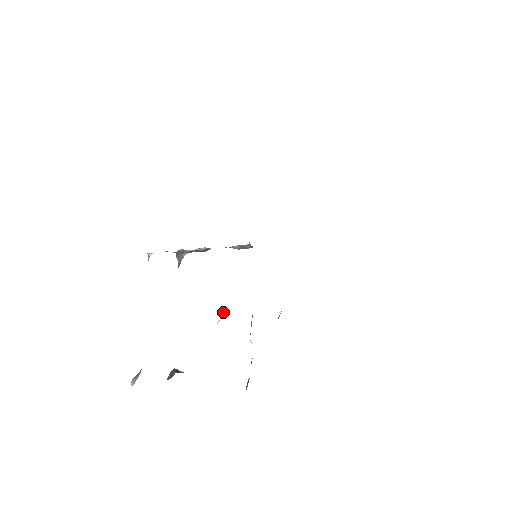
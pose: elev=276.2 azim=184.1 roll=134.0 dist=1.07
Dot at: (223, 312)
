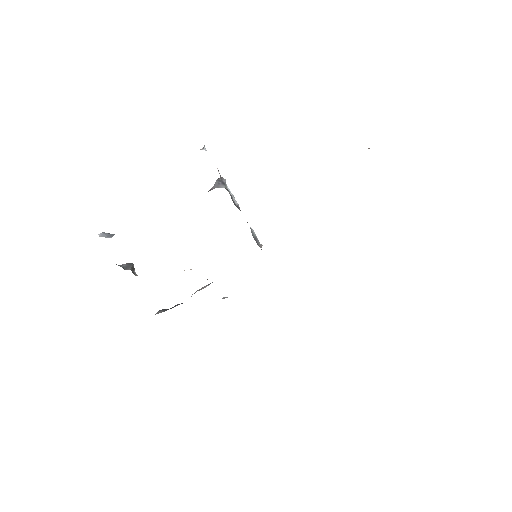
Dot at: occluded
